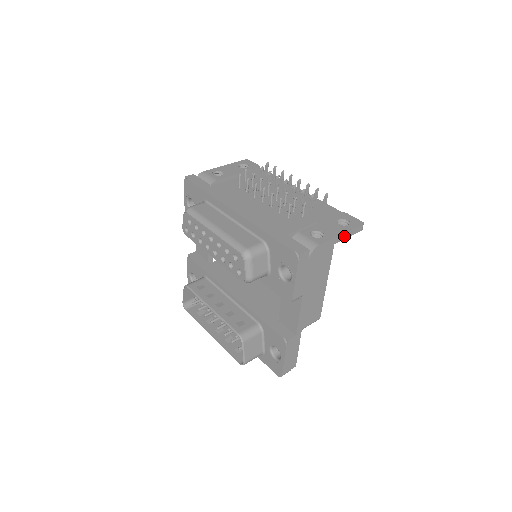
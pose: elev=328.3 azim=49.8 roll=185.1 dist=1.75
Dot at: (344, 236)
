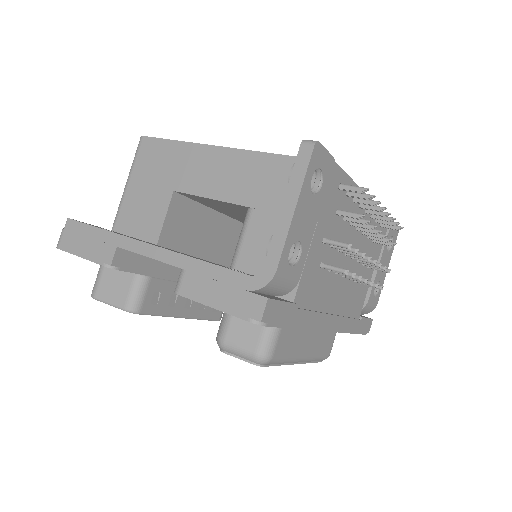
Dot at: occluded
